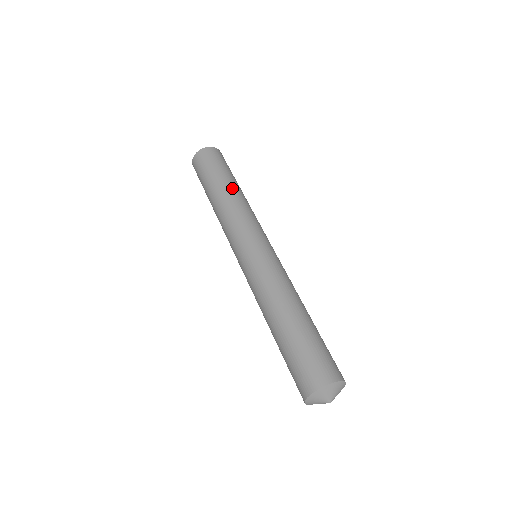
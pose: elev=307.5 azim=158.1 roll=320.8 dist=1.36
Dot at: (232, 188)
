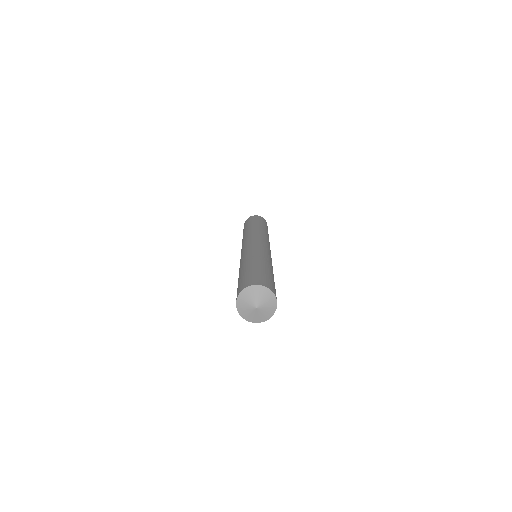
Dot at: (253, 226)
